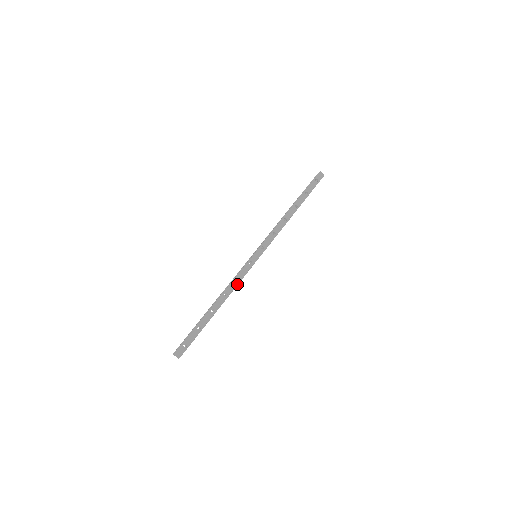
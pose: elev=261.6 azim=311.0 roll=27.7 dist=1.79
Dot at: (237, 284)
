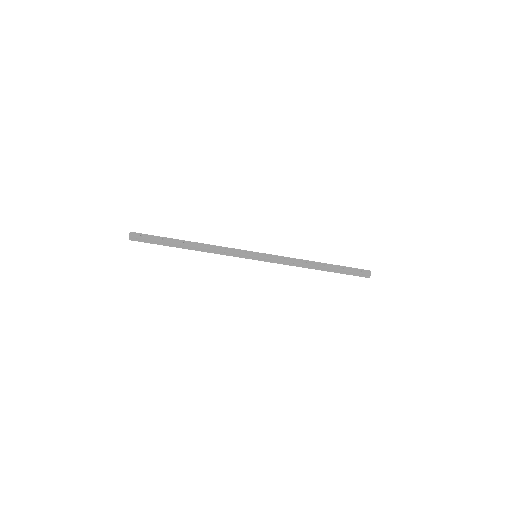
Dot at: (221, 250)
